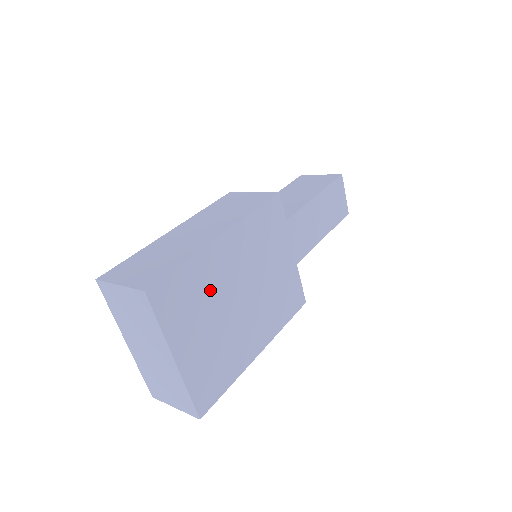
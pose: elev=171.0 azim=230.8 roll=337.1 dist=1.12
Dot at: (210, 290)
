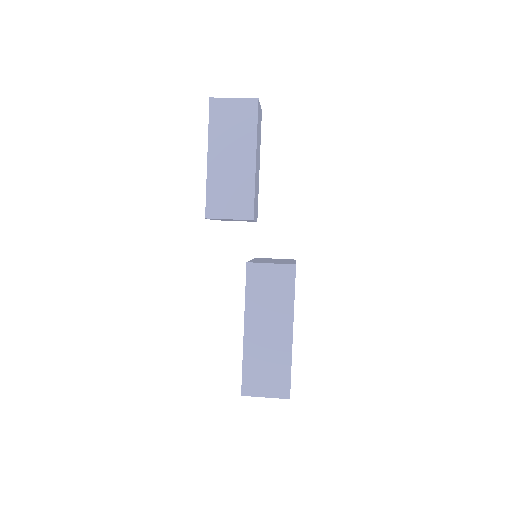
Dot at: occluded
